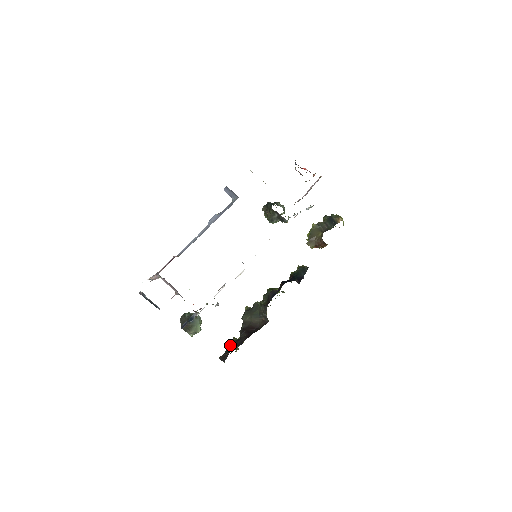
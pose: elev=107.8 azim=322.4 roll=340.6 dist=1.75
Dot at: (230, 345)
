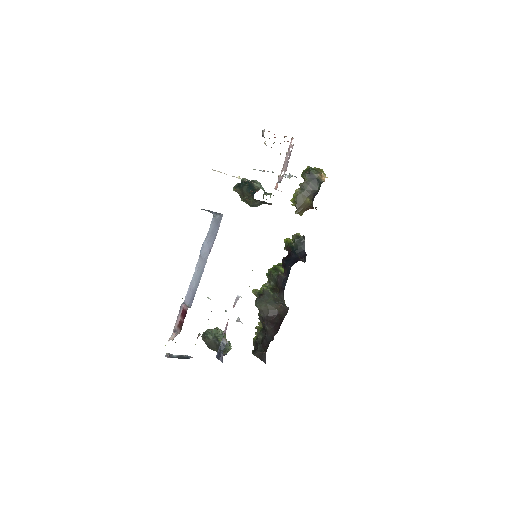
Dot at: (255, 334)
